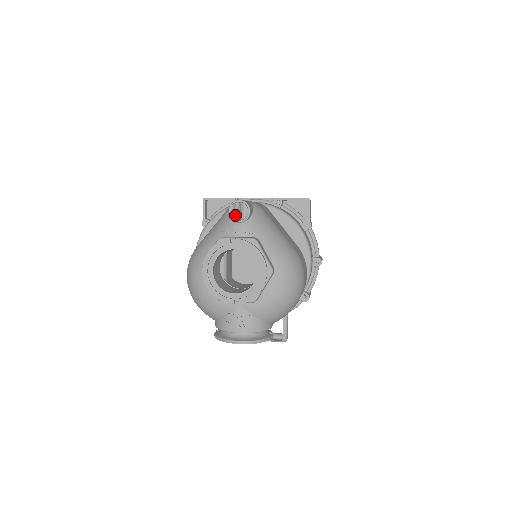
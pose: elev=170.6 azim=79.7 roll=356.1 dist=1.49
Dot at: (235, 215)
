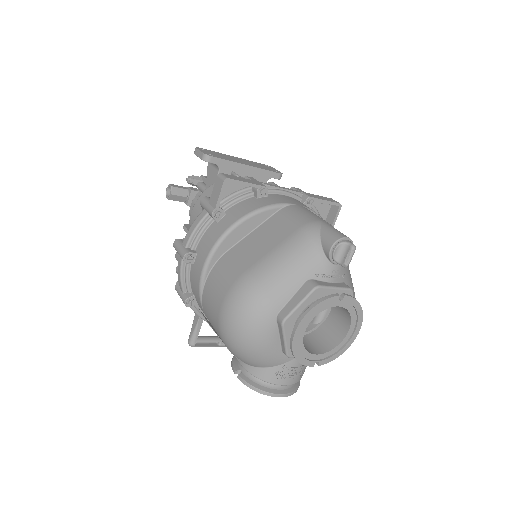
Dot at: (347, 262)
